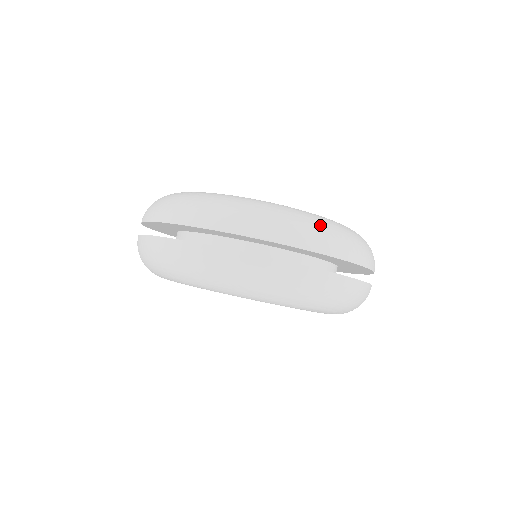
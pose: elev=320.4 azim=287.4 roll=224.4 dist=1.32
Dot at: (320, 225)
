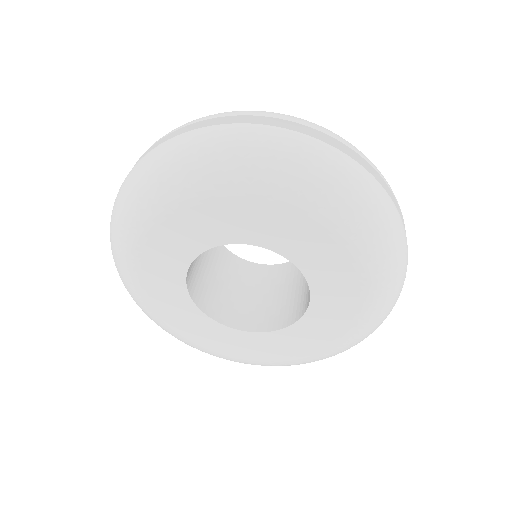
Dot at: occluded
